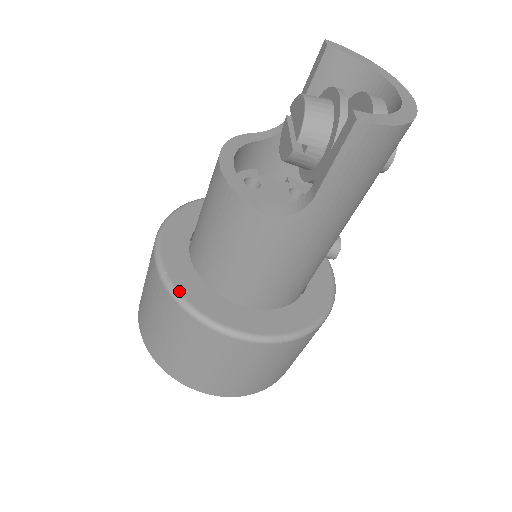
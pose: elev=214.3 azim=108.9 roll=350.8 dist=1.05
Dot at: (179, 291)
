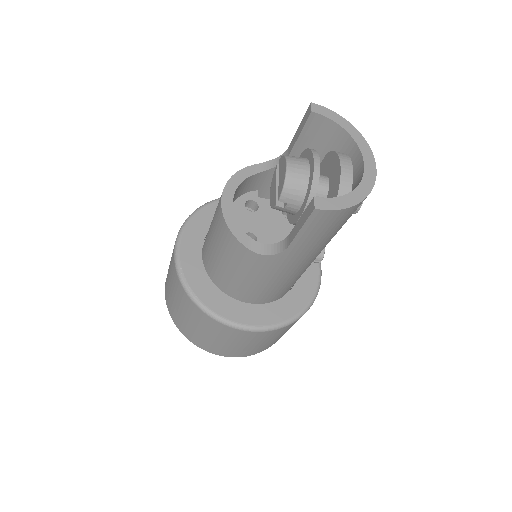
Dot at: (192, 290)
